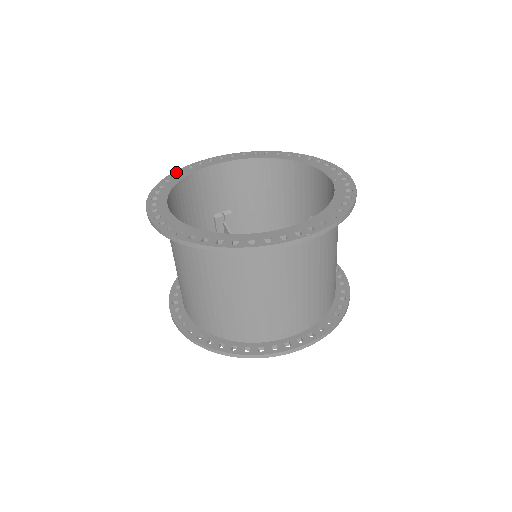
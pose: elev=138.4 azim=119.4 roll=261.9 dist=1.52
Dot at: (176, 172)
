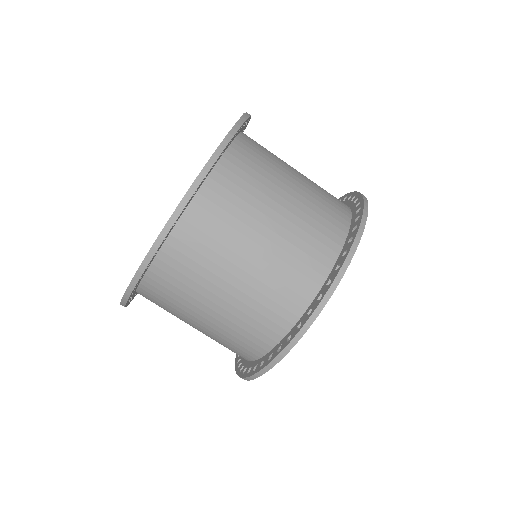
Dot at: occluded
